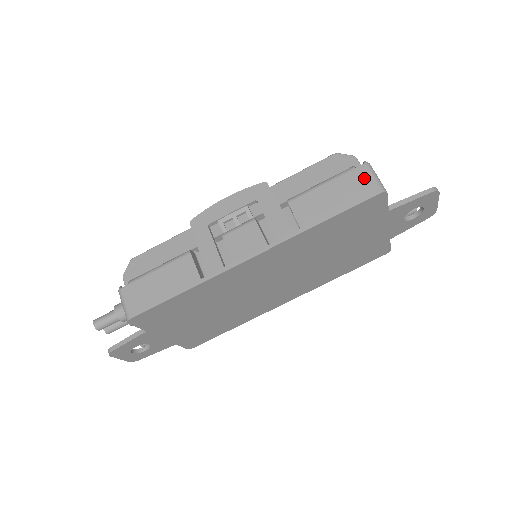
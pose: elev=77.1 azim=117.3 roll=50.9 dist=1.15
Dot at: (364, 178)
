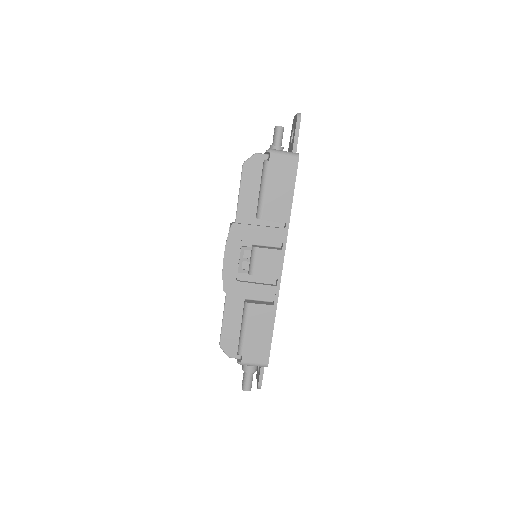
Dot at: (281, 161)
